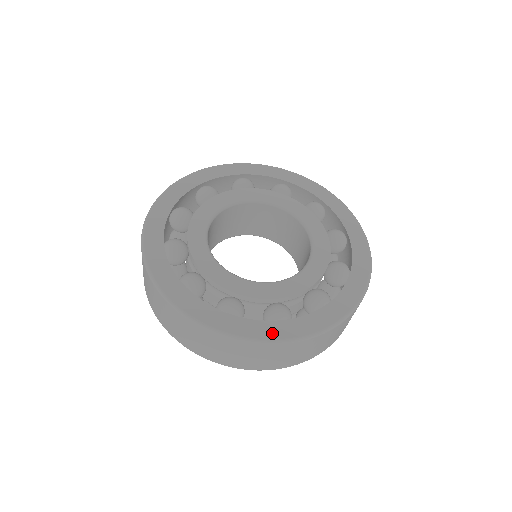
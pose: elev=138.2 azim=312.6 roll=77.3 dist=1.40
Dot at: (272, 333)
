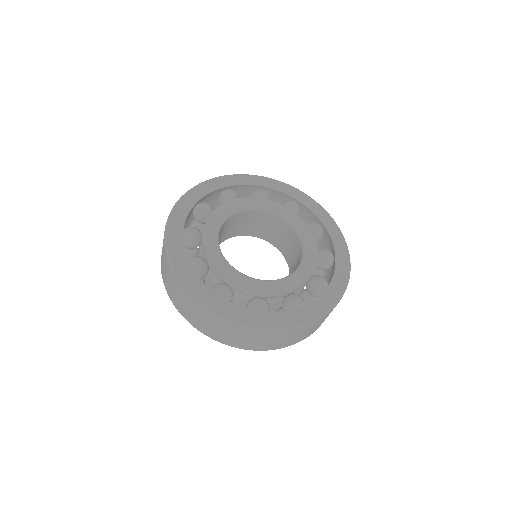
Dot at: (249, 319)
